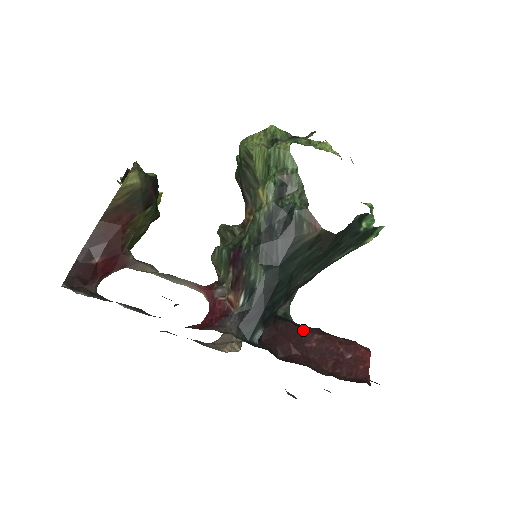
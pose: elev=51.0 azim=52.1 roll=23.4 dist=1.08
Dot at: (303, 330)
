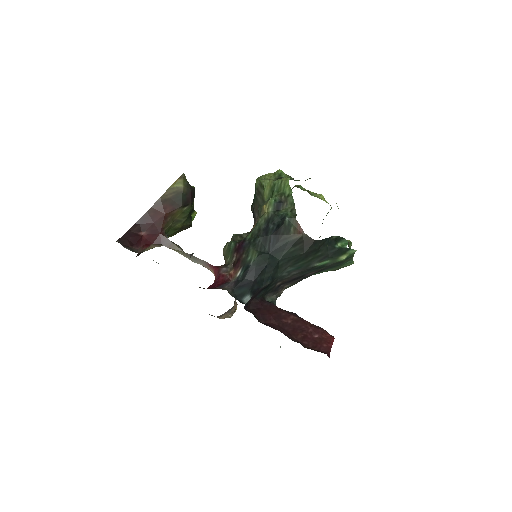
Dot at: (283, 311)
